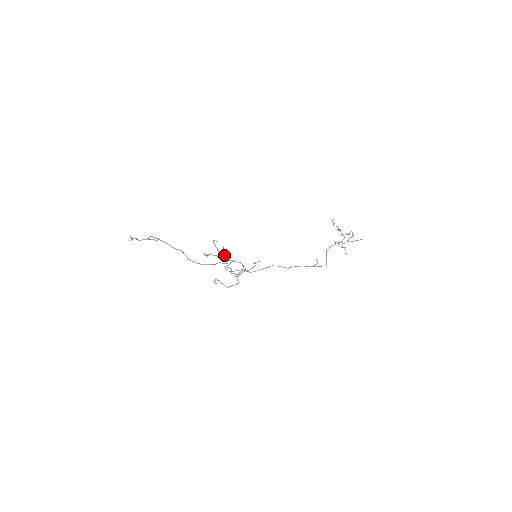
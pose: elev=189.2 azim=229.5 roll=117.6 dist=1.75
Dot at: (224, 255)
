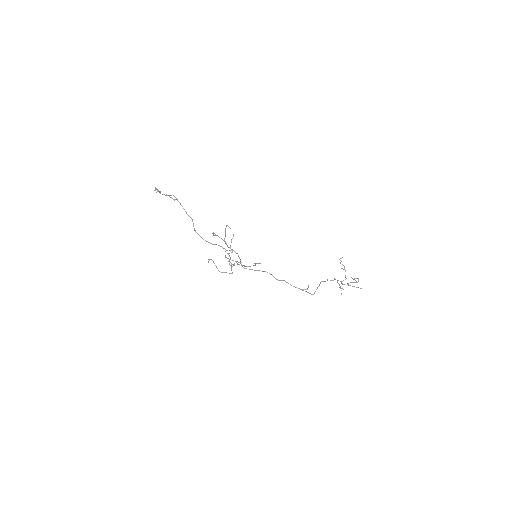
Dot at: occluded
